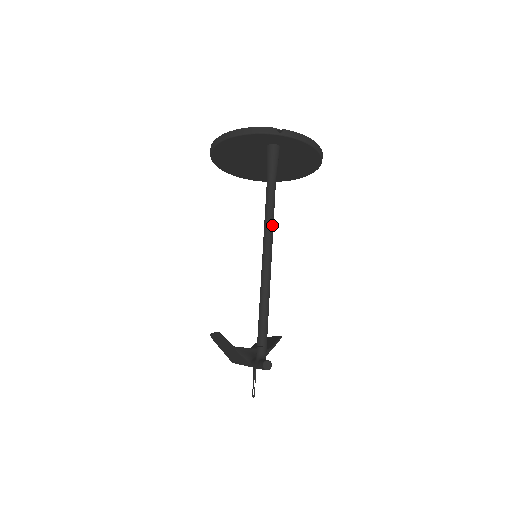
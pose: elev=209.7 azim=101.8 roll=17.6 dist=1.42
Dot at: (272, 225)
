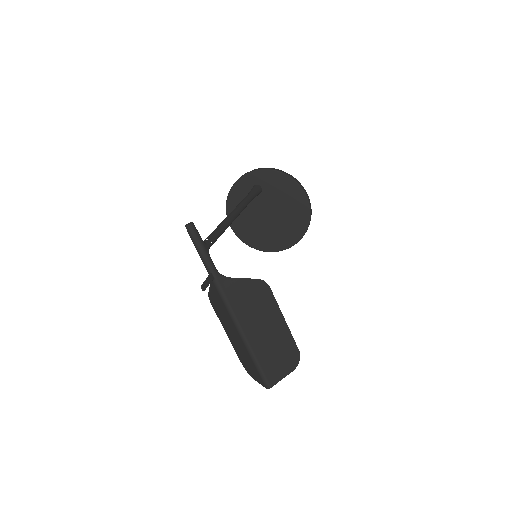
Dot at: (241, 205)
